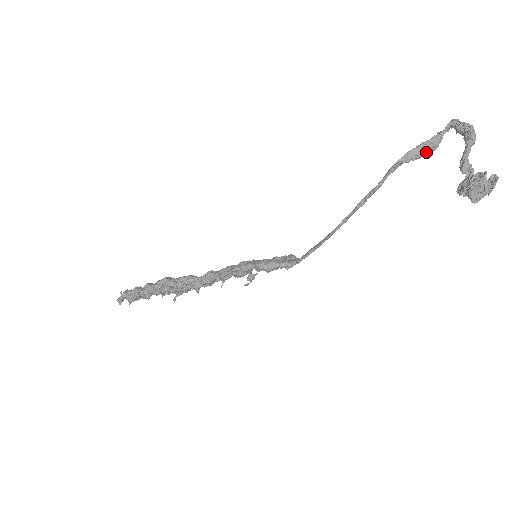
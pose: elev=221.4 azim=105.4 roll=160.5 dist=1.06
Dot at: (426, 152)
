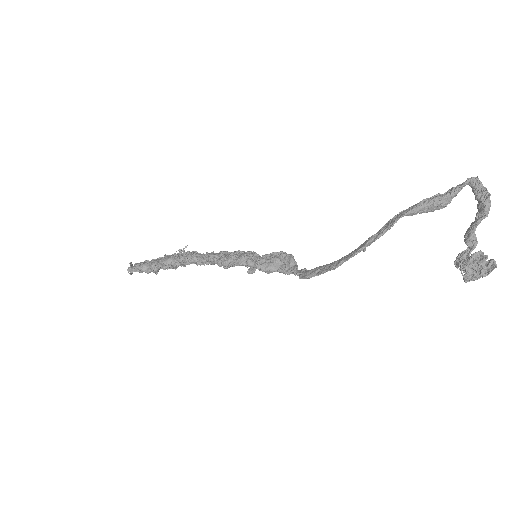
Dot at: (435, 209)
